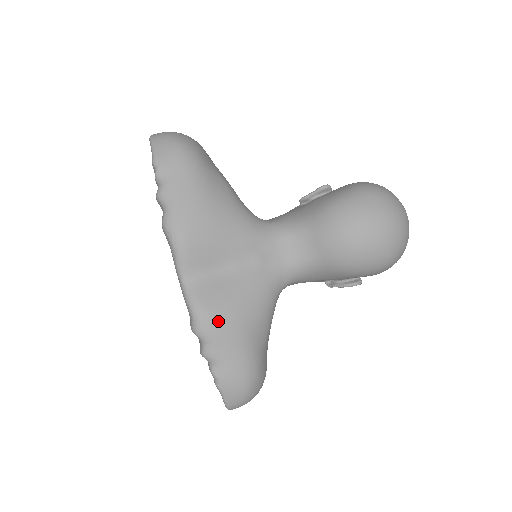
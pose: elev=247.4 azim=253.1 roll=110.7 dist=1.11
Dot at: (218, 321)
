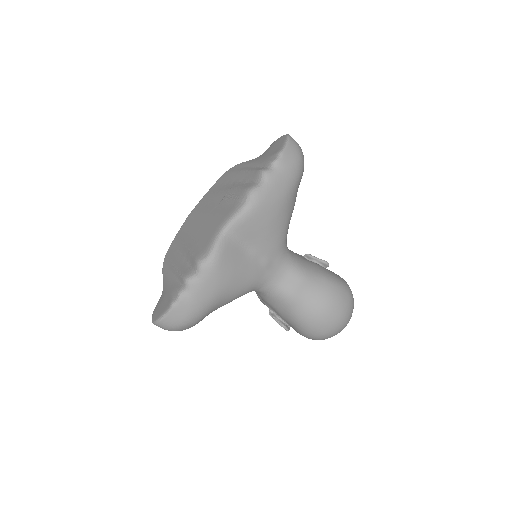
Dot at: (219, 273)
